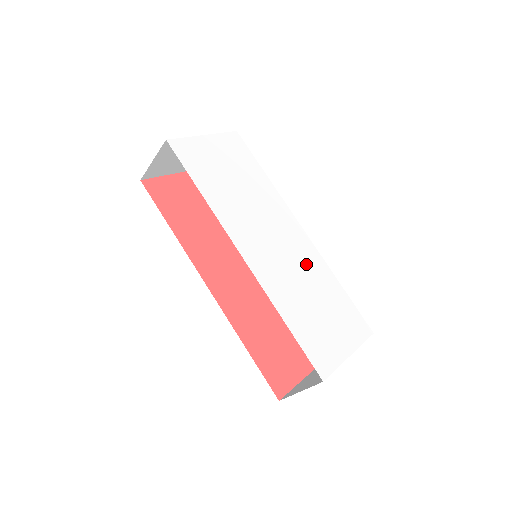
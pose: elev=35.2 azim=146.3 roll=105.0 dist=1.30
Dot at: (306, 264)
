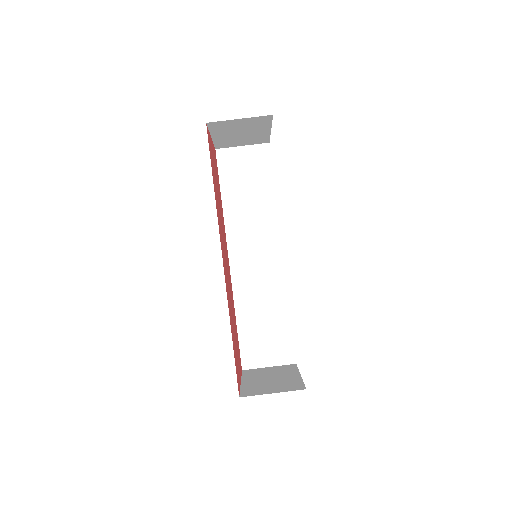
Dot at: occluded
